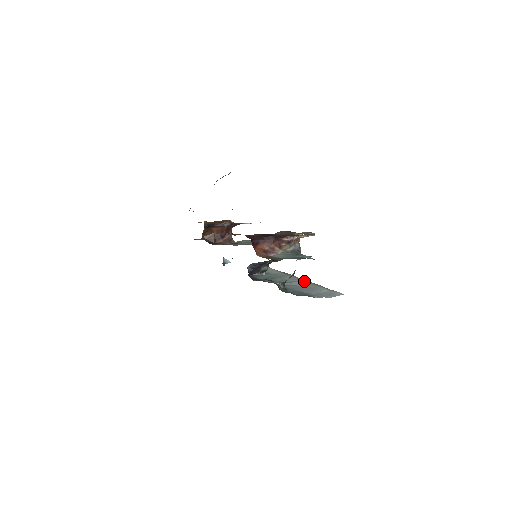
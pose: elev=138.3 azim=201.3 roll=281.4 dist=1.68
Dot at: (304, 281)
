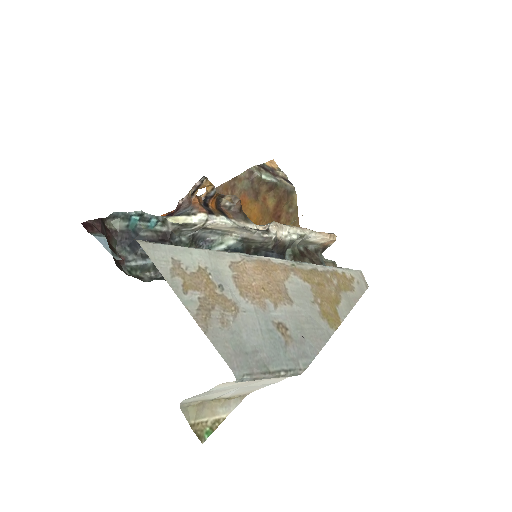
Dot at: occluded
